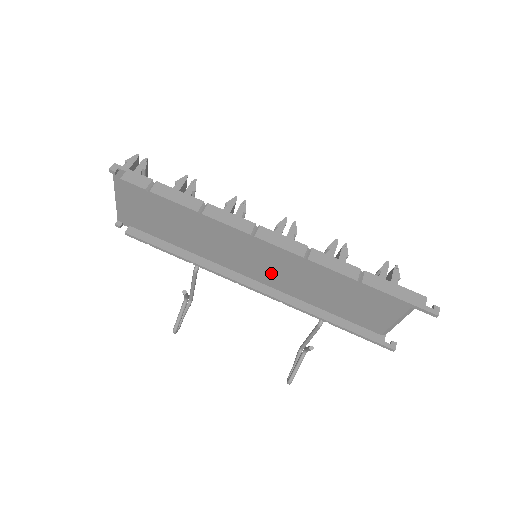
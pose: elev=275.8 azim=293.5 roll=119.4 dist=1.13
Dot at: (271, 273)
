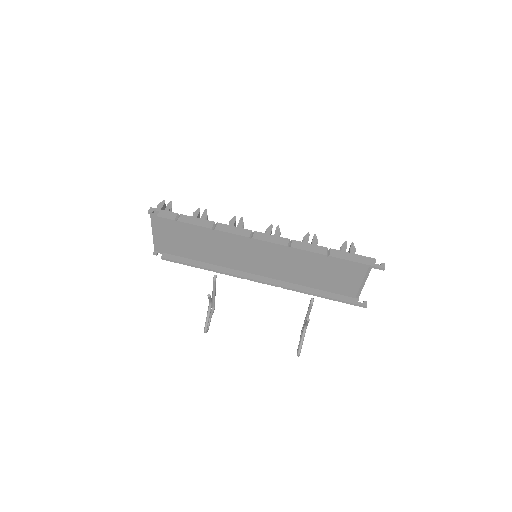
Dot at: (269, 266)
